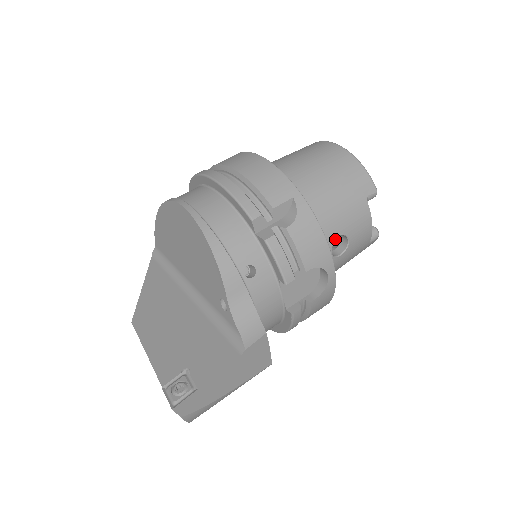
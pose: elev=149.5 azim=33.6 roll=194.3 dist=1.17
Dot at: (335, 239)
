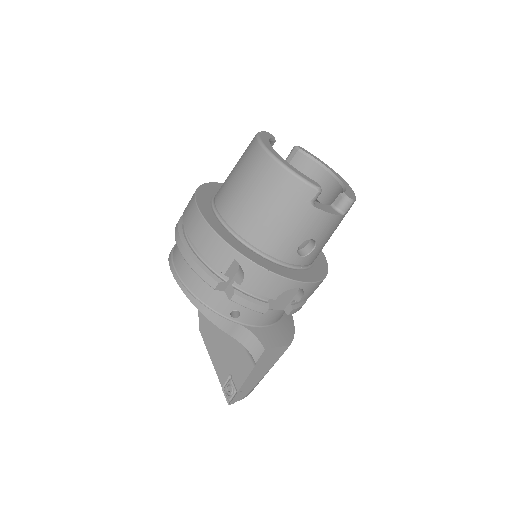
Dot at: (328, 193)
